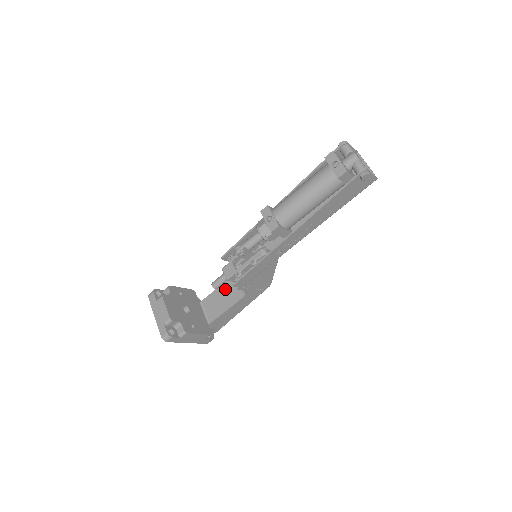
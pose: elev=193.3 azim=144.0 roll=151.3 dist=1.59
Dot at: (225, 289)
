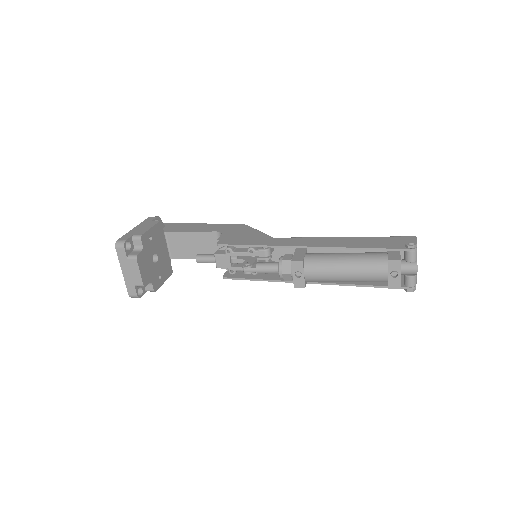
Dot at: (200, 239)
